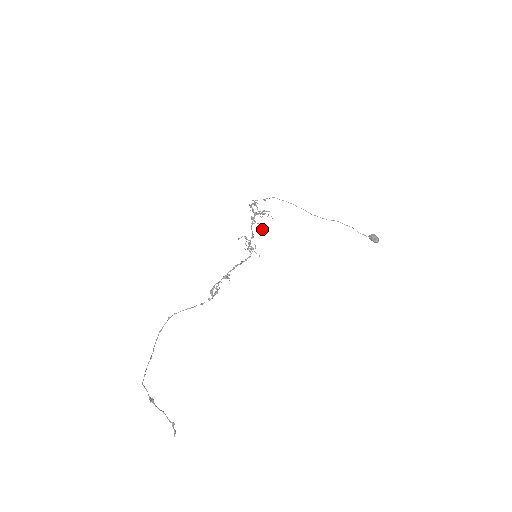
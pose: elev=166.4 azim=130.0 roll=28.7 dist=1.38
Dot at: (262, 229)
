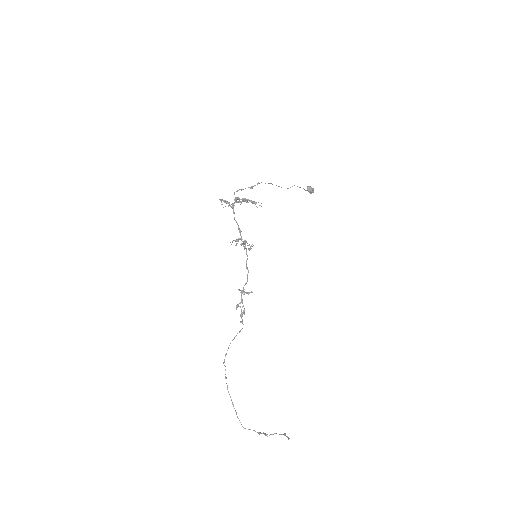
Dot at: occluded
